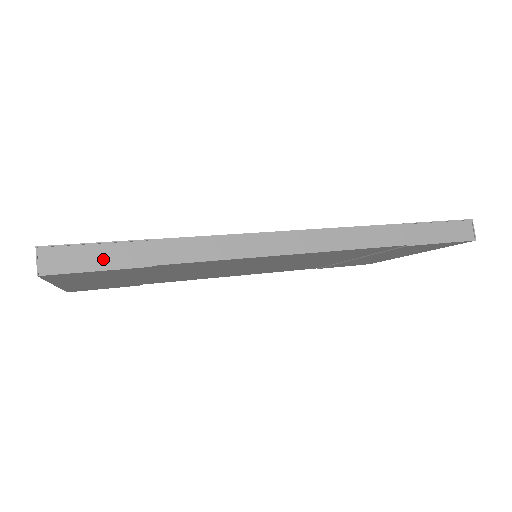
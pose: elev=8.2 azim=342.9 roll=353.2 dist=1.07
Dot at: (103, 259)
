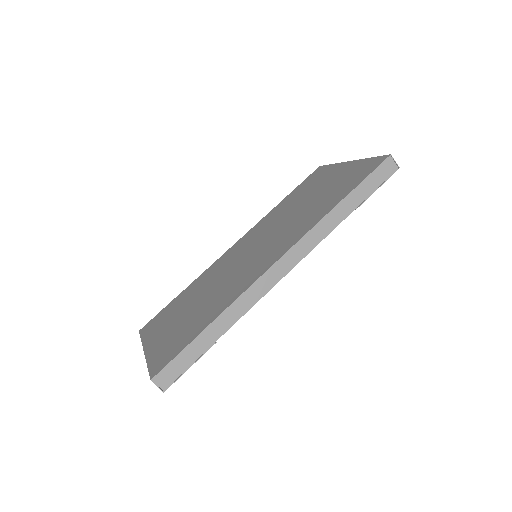
Dot at: (188, 359)
